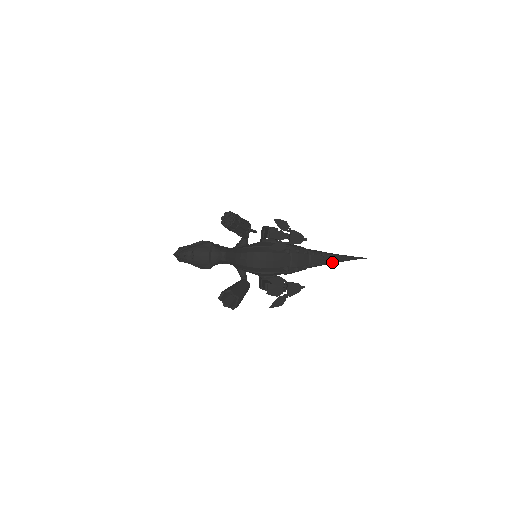
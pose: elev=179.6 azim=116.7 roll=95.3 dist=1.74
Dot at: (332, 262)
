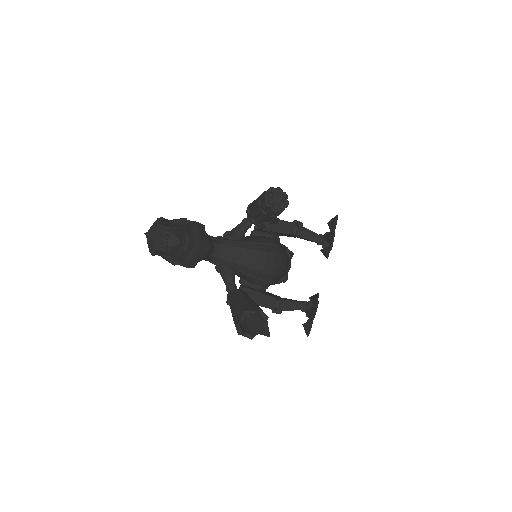
Dot at: occluded
